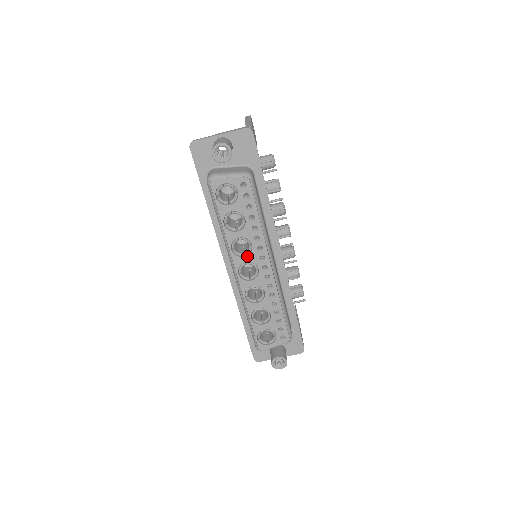
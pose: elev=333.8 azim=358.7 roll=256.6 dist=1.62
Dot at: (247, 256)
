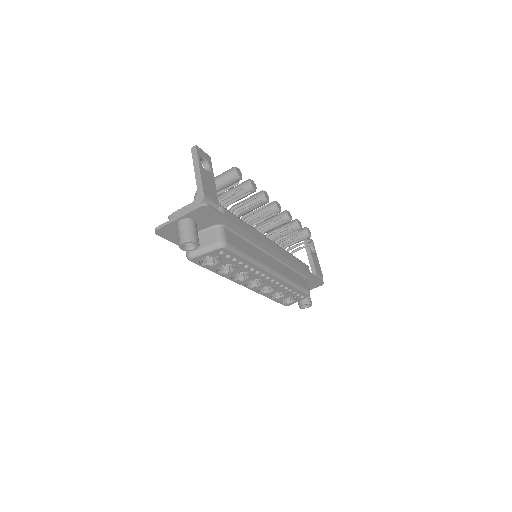
Dot at: (249, 278)
